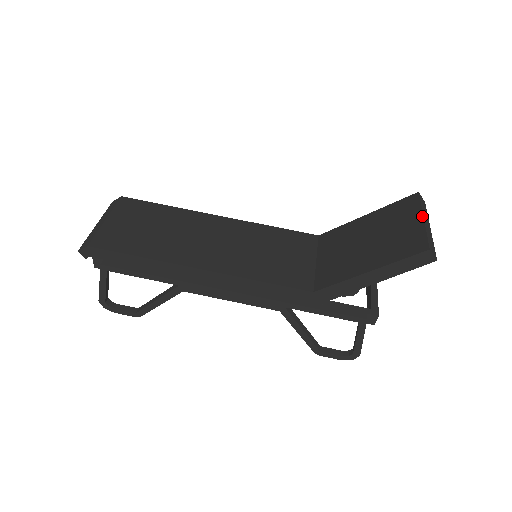
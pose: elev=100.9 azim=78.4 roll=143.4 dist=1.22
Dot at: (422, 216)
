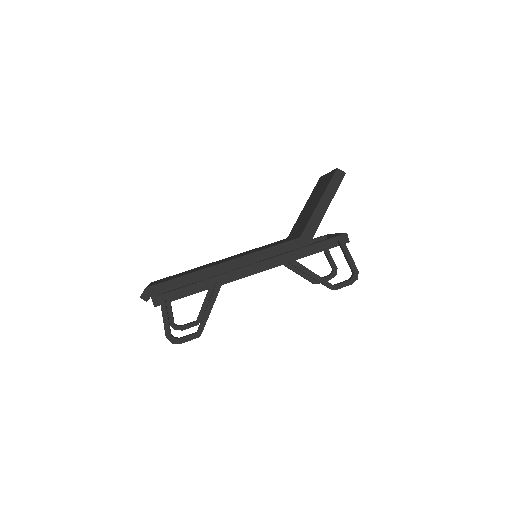
Dot at: (327, 174)
